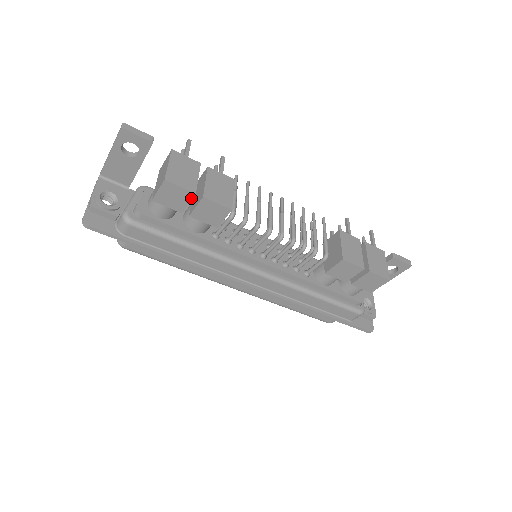
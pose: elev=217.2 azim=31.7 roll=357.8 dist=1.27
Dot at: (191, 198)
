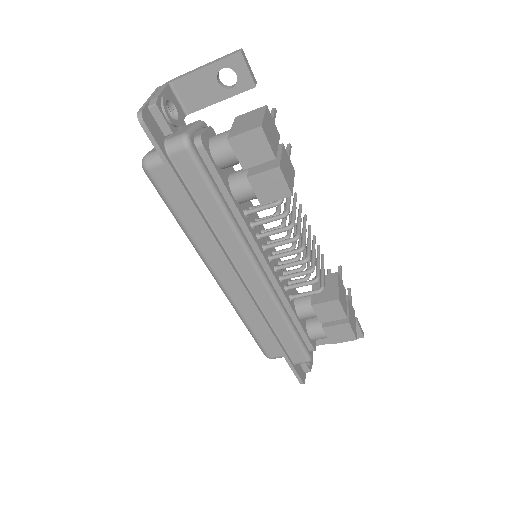
Dot at: (267, 160)
